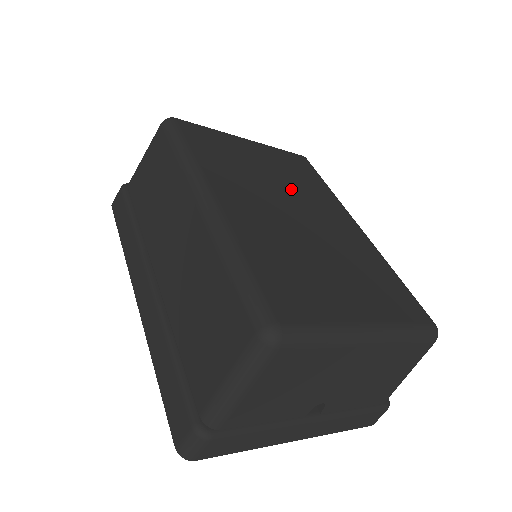
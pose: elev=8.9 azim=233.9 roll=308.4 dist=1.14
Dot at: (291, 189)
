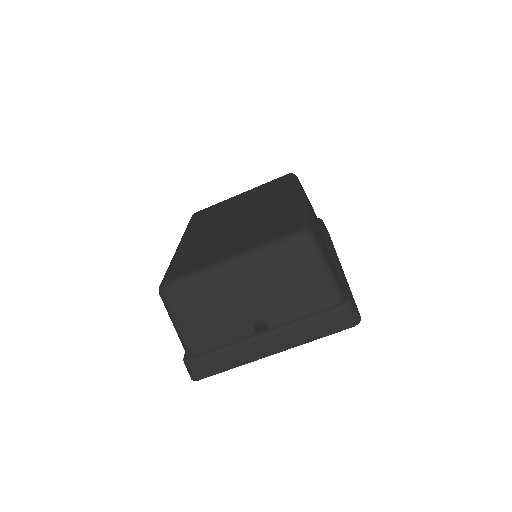
Dot at: (249, 205)
